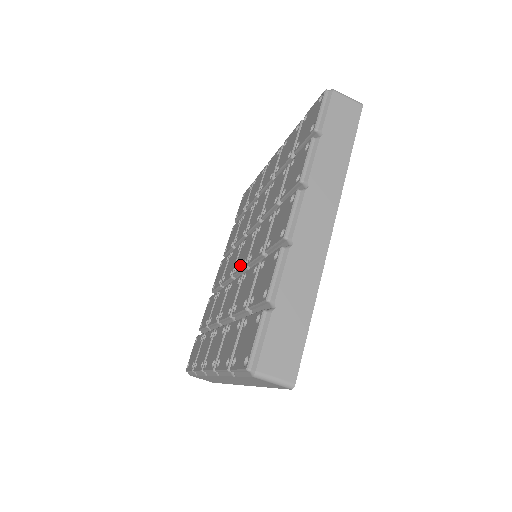
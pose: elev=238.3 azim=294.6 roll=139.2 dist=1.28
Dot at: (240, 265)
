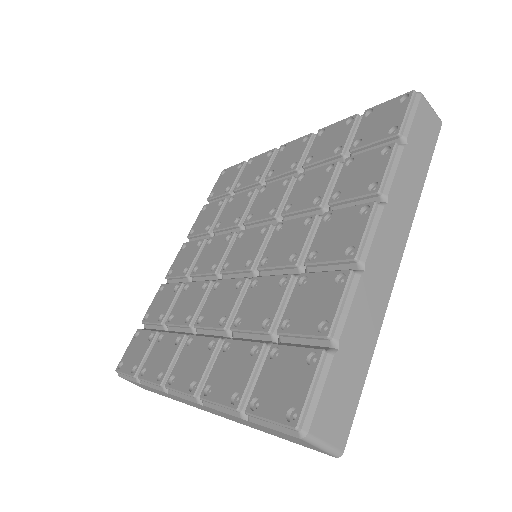
Dot at: (238, 263)
